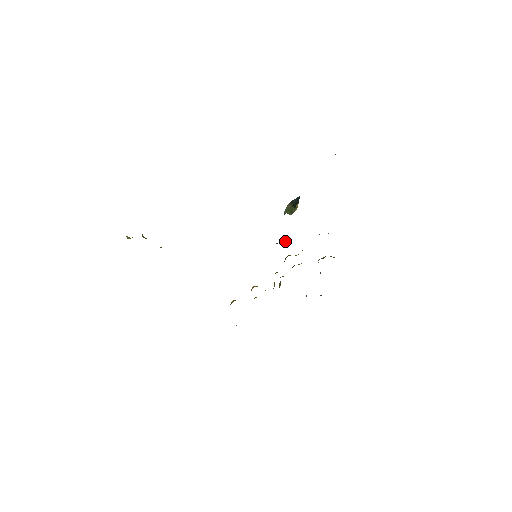
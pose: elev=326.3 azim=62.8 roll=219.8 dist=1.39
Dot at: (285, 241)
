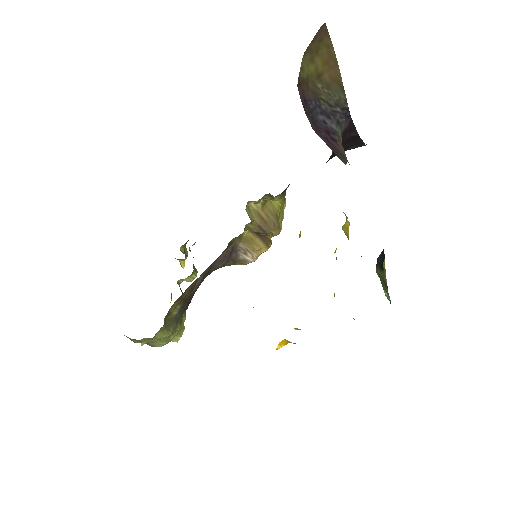
Dot at: occluded
